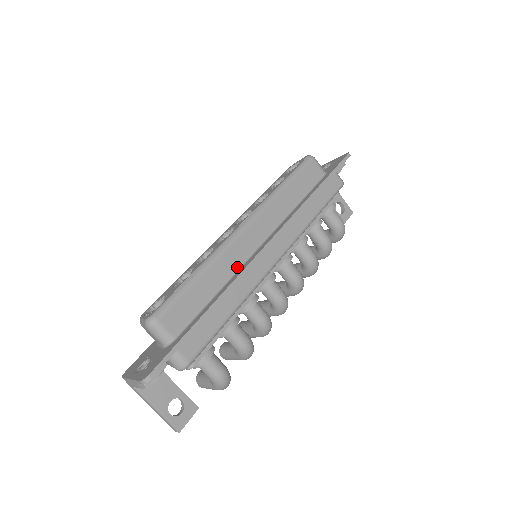
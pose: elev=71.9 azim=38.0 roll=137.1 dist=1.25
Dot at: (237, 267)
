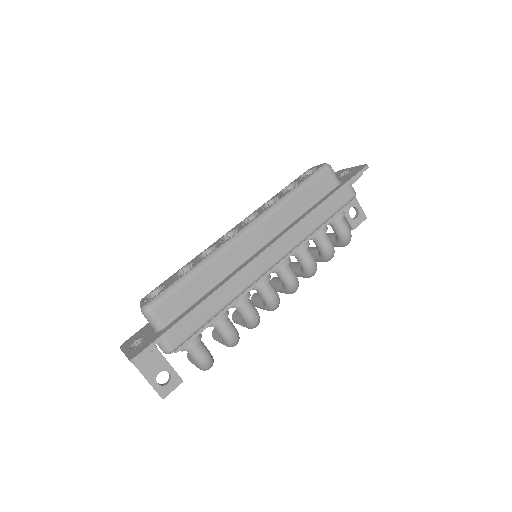
Dot at: (233, 268)
